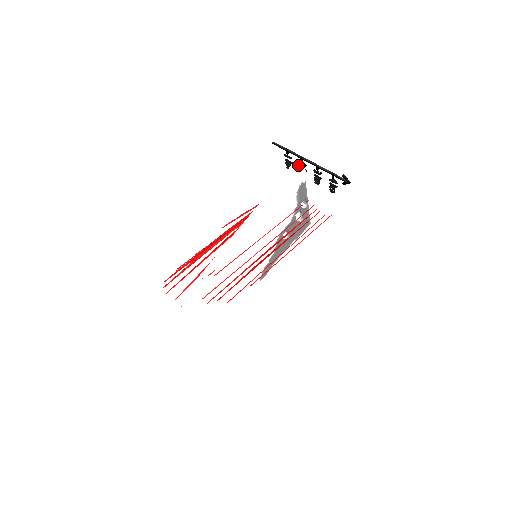
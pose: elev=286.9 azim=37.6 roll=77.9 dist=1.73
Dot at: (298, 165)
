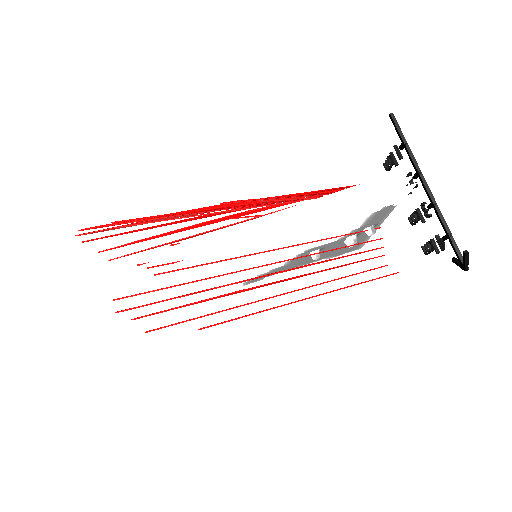
Dot at: (405, 179)
